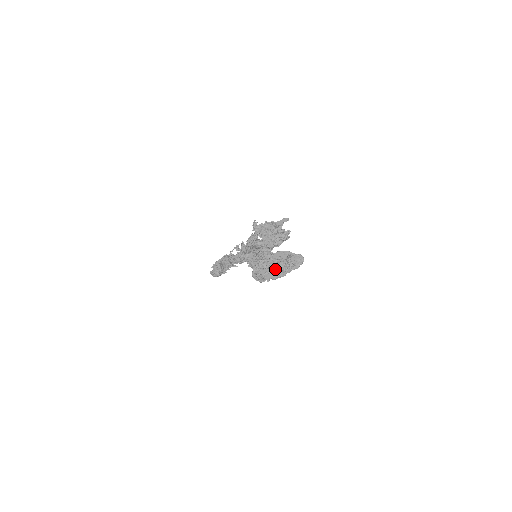
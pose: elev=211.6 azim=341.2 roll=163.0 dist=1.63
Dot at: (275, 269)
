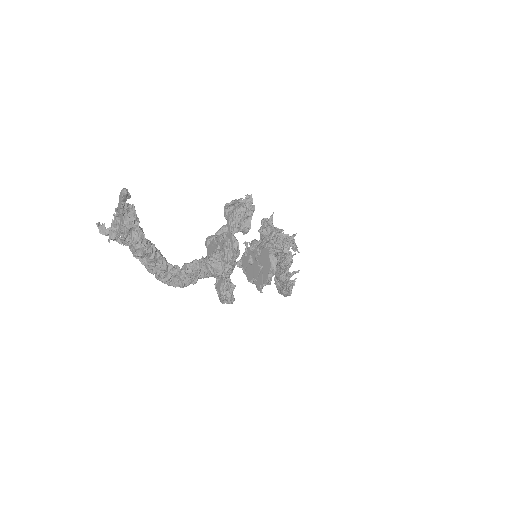
Dot at: occluded
